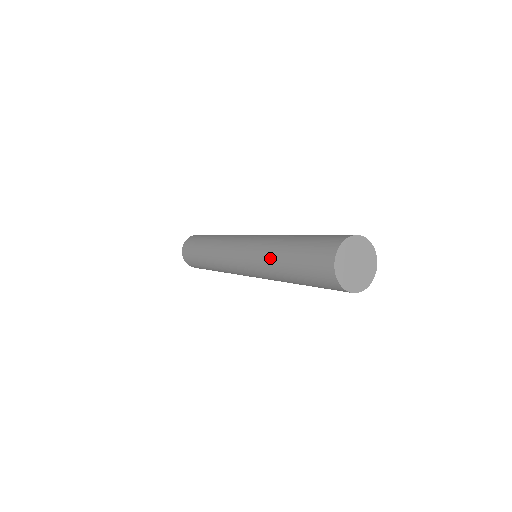
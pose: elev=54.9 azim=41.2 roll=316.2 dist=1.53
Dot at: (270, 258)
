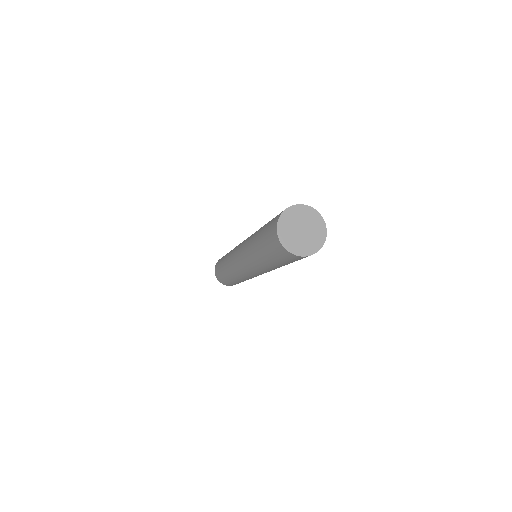
Dot at: (252, 256)
